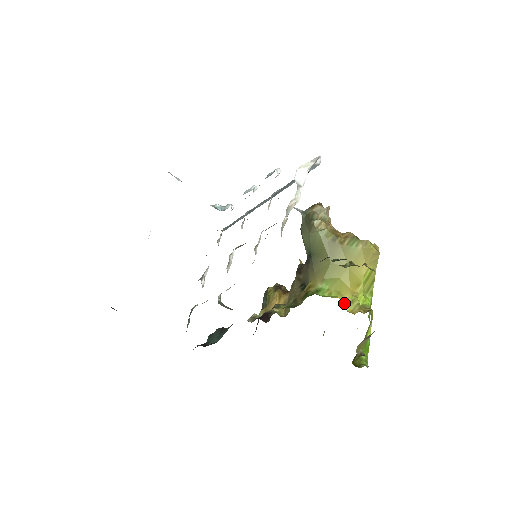
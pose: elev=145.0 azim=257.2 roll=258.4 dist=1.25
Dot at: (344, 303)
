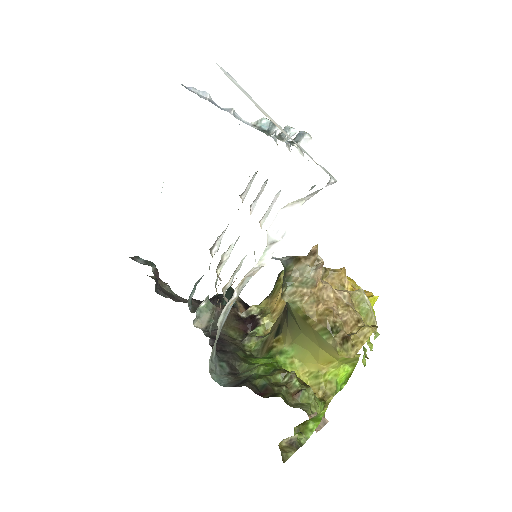
Dot at: (305, 376)
